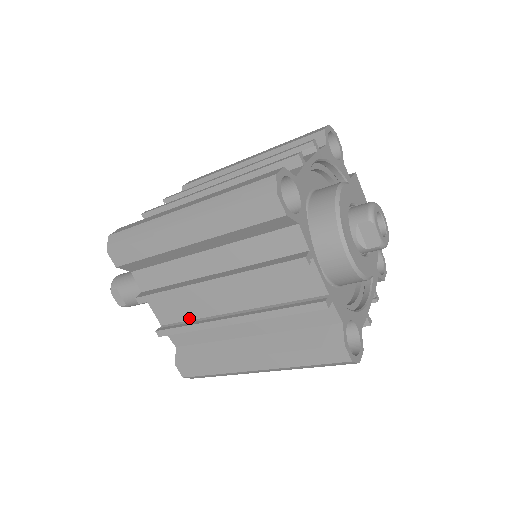
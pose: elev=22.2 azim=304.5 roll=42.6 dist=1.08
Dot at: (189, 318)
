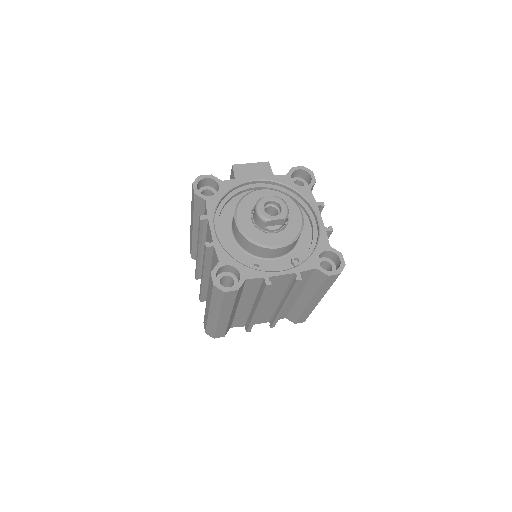
Dot at: (272, 314)
